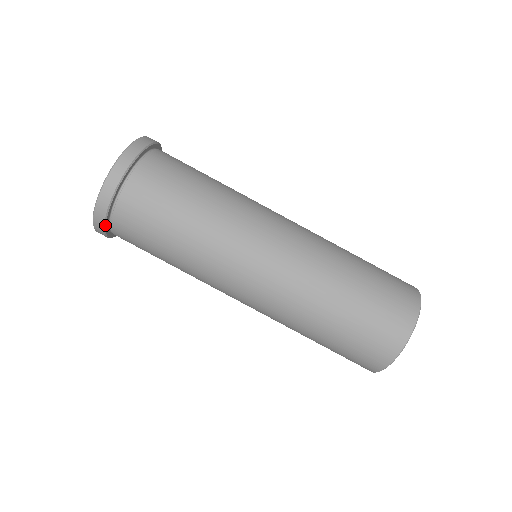
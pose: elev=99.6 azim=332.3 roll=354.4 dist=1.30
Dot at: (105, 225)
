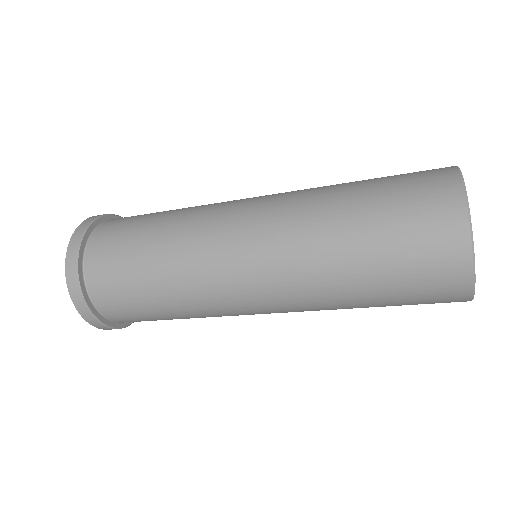
Dot at: (124, 327)
